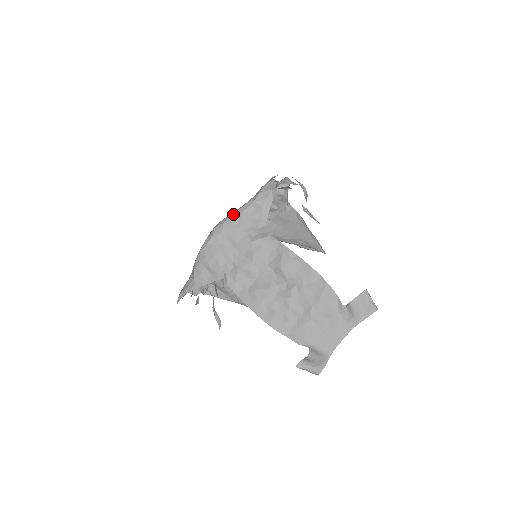
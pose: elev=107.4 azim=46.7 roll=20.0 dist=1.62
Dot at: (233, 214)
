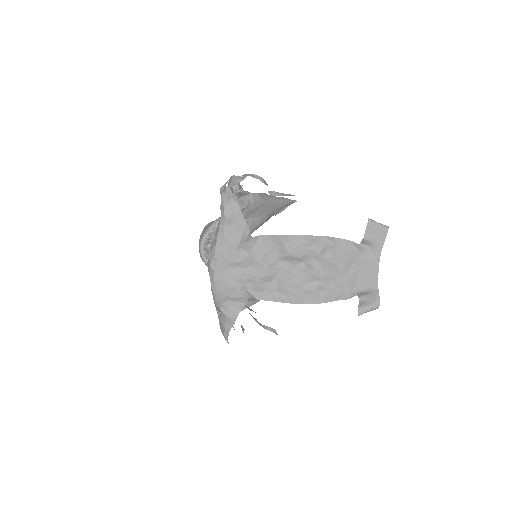
Dot at: (216, 243)
